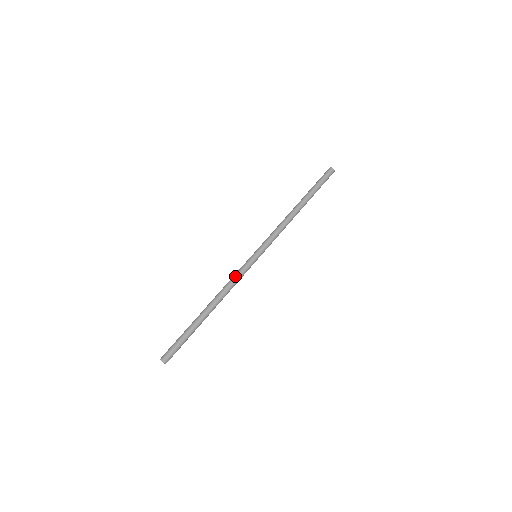
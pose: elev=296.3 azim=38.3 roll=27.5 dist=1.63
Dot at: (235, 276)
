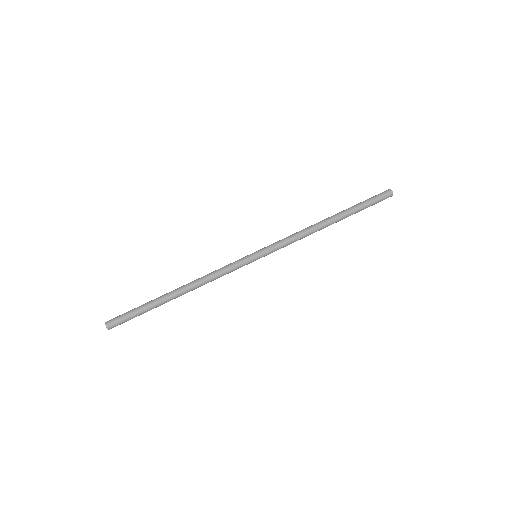
Dot at: (222, 268)
